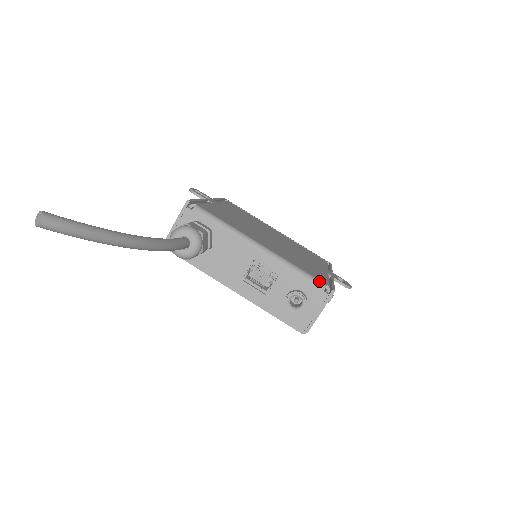
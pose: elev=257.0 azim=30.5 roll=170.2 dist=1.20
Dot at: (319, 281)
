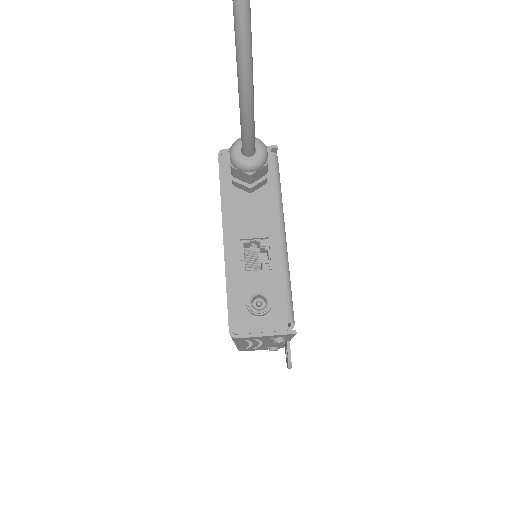
Dot at: (293, 312)
